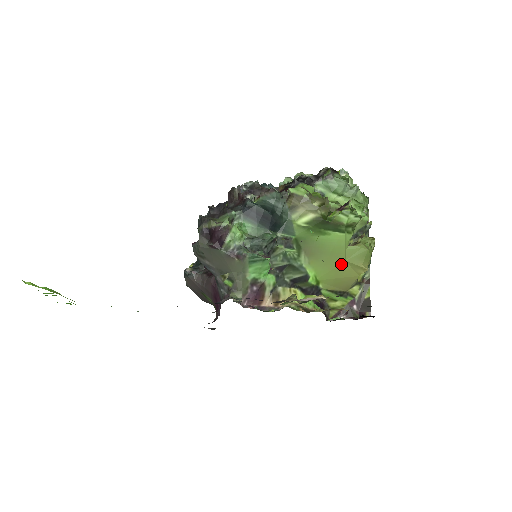
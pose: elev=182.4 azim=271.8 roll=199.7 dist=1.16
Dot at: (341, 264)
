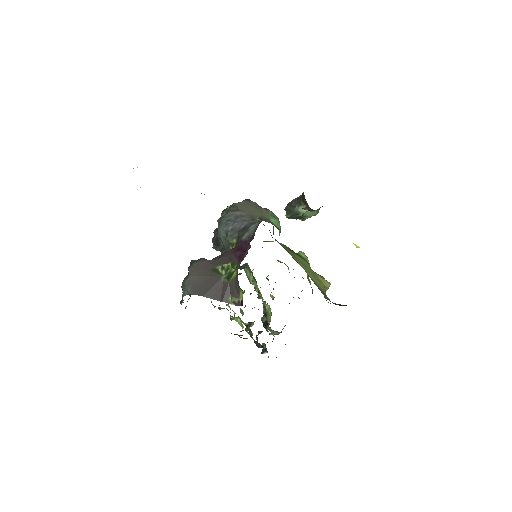
Dot at: (314, 274)
